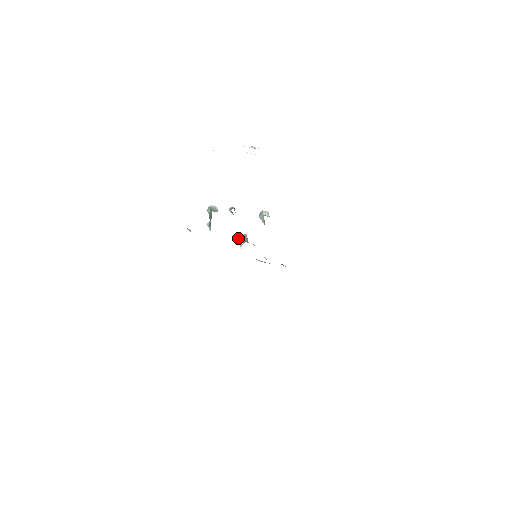
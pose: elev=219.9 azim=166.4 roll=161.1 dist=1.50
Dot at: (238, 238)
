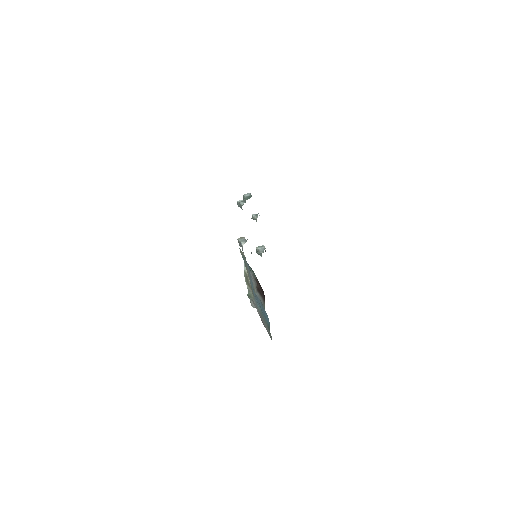
Dot at: (242, 238)
